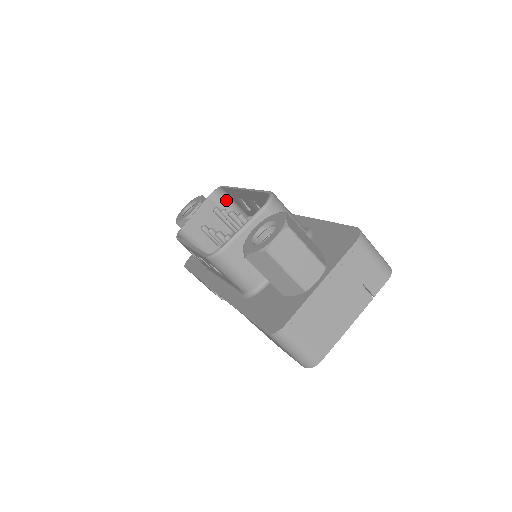
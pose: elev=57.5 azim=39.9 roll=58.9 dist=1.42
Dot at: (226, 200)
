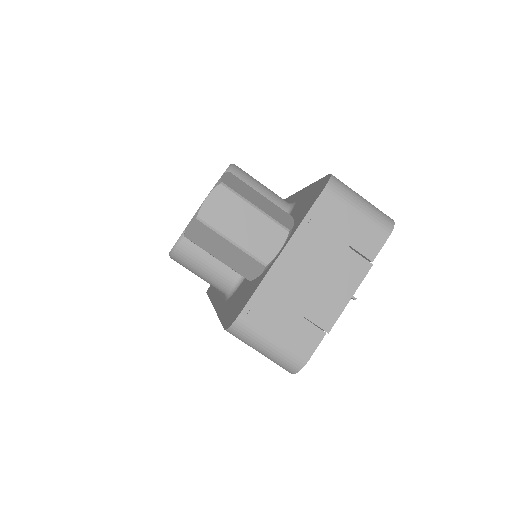
Dot at: occluded
